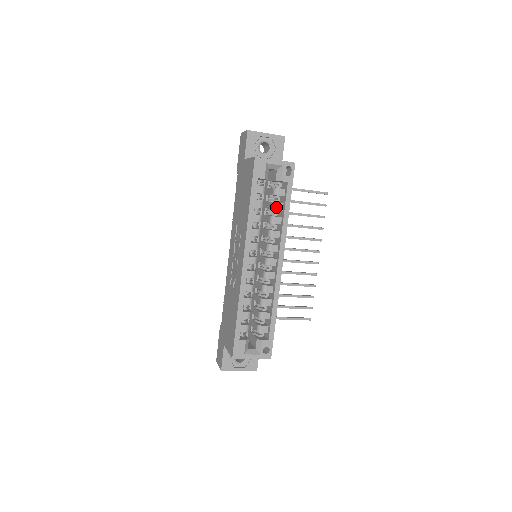
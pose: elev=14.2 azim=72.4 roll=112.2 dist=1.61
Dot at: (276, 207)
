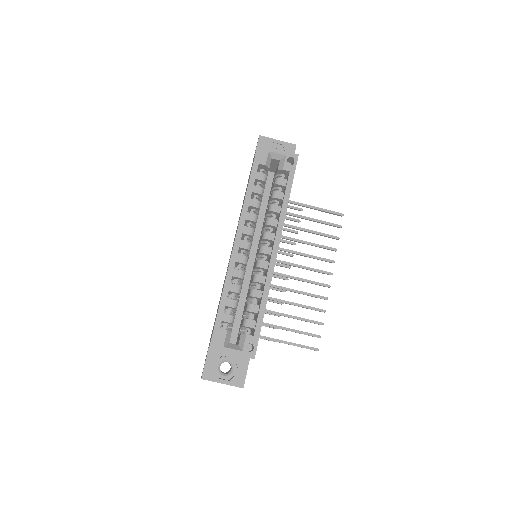
Dot at: (276, 195)
